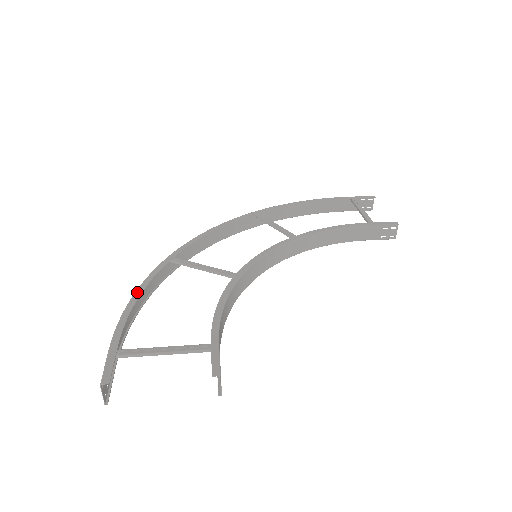
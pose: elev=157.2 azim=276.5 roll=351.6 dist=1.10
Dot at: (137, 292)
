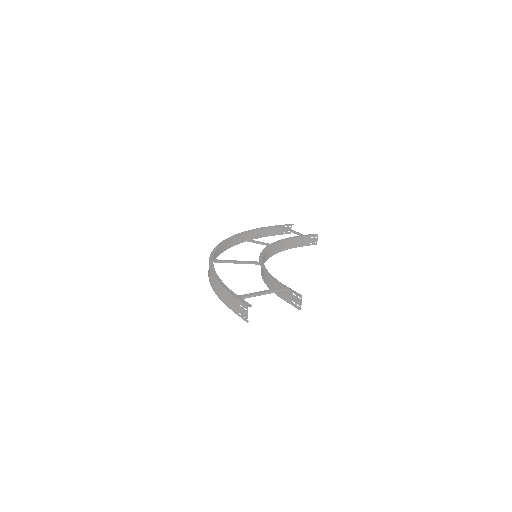
Dot at: (214, 275)
